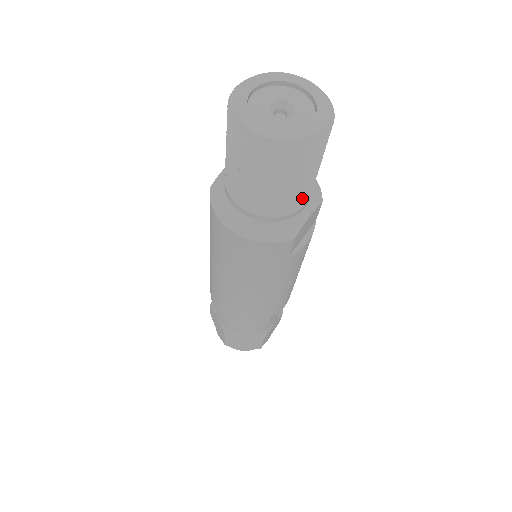
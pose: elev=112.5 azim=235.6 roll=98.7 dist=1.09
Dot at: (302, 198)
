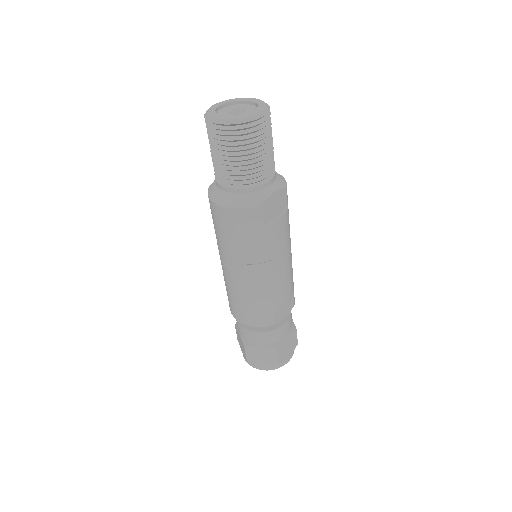
Dot at: (262, 174)
